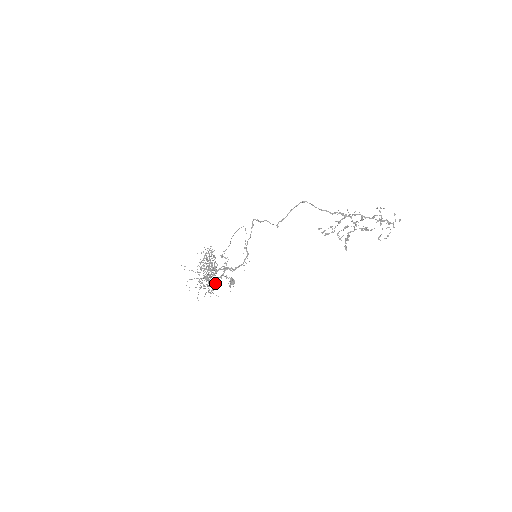
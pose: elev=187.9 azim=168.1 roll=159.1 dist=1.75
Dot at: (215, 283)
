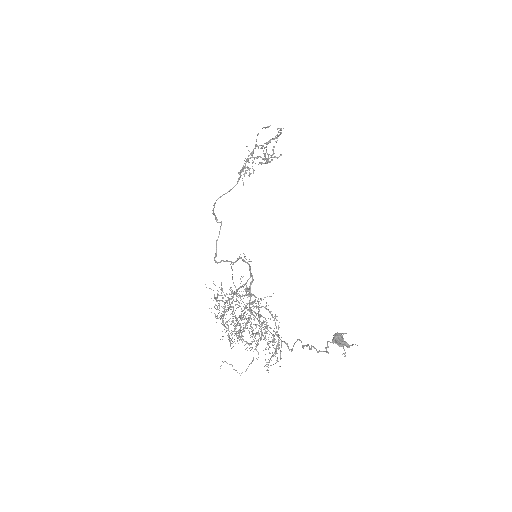
Dot at: occluded
